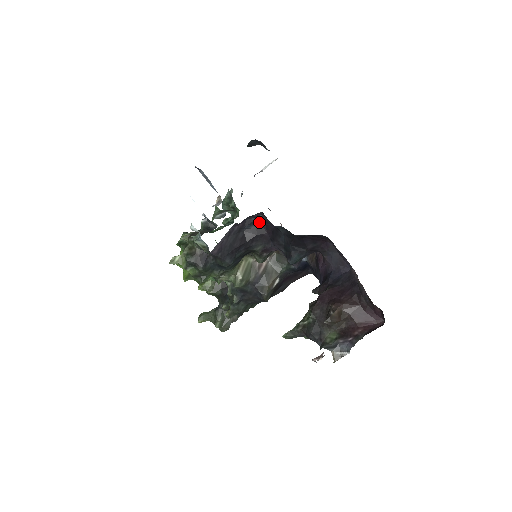
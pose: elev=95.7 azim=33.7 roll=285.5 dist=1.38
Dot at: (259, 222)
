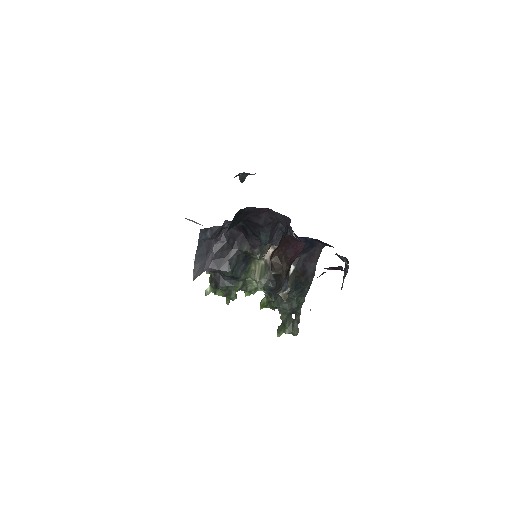
Dot at: (212, 228)
